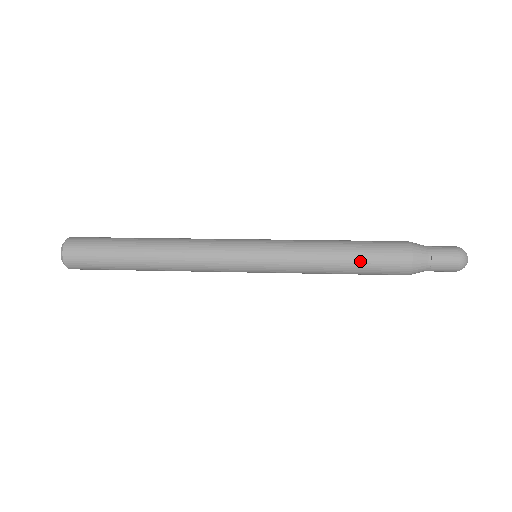
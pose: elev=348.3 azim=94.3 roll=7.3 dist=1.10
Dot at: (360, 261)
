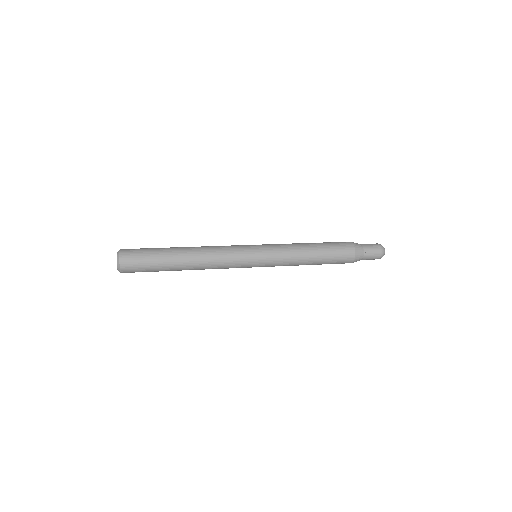
Dot at: (324, 260)
